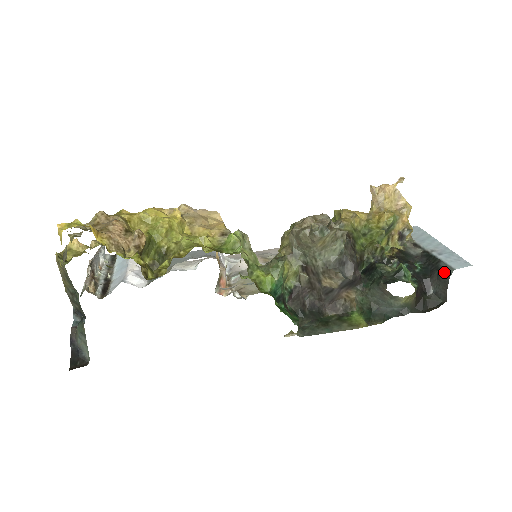
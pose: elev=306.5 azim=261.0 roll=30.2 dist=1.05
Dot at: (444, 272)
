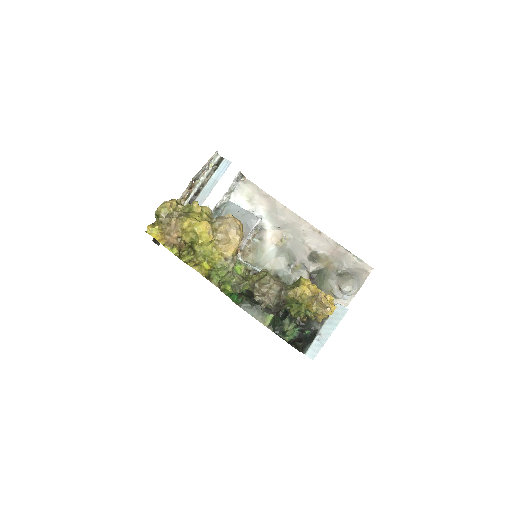
Dot at: (305, 349)
